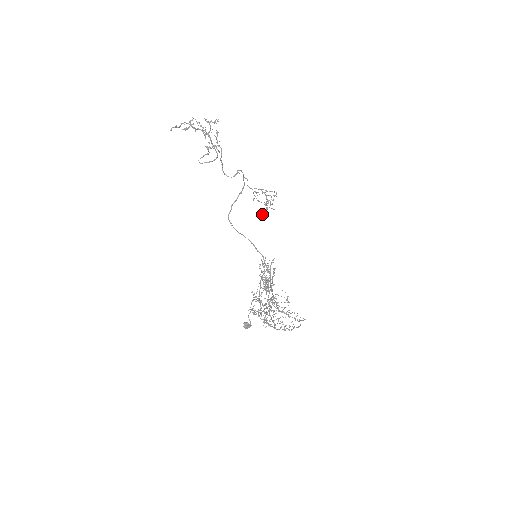
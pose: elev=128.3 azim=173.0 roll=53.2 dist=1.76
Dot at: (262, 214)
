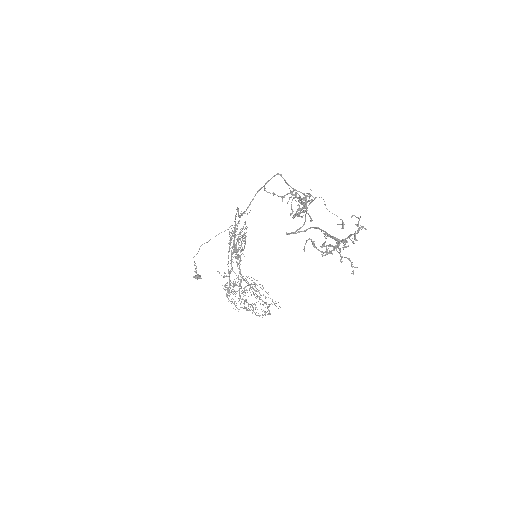
Dot at: (274, 194)
